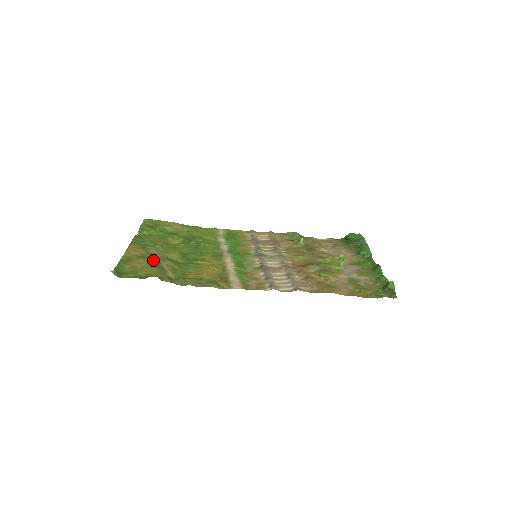
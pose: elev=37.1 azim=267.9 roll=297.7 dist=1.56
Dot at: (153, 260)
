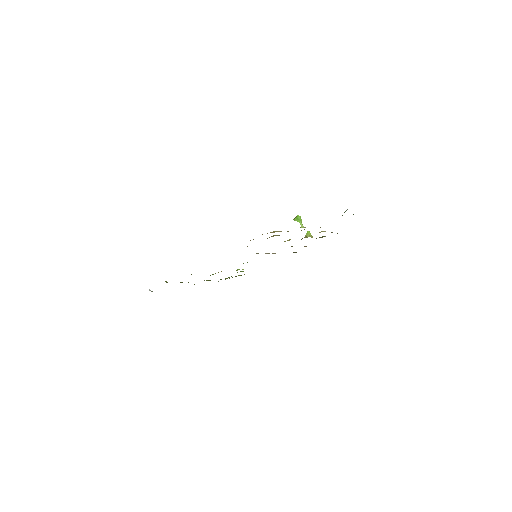
Dot at: occluded
